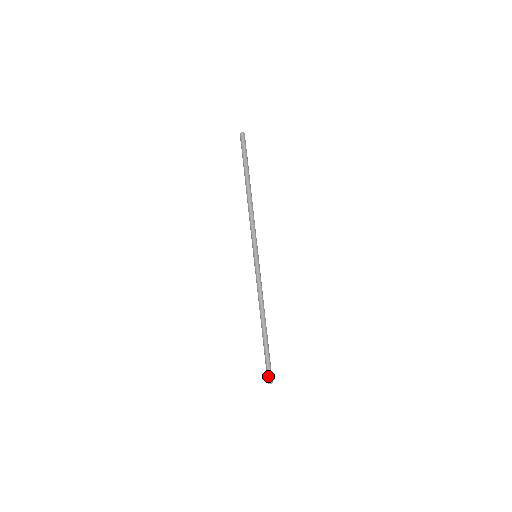
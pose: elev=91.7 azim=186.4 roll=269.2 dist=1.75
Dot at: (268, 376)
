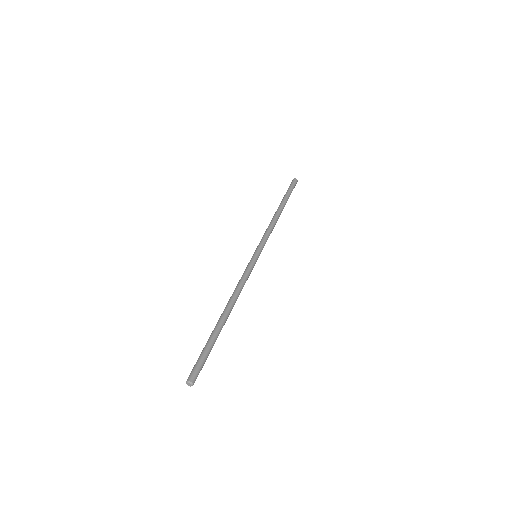
Dot at: (196, 372)
